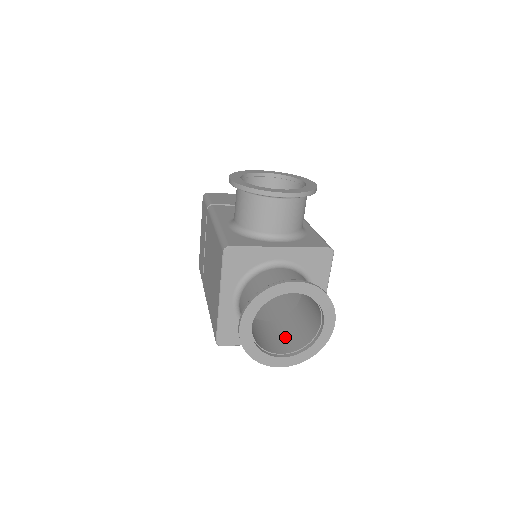
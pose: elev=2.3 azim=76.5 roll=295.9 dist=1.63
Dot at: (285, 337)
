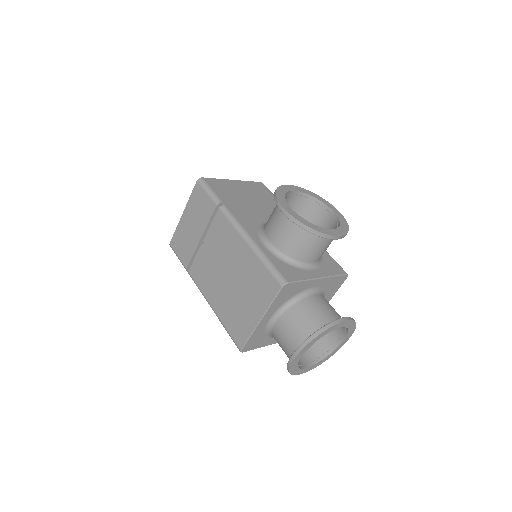
Dot at: occluded
